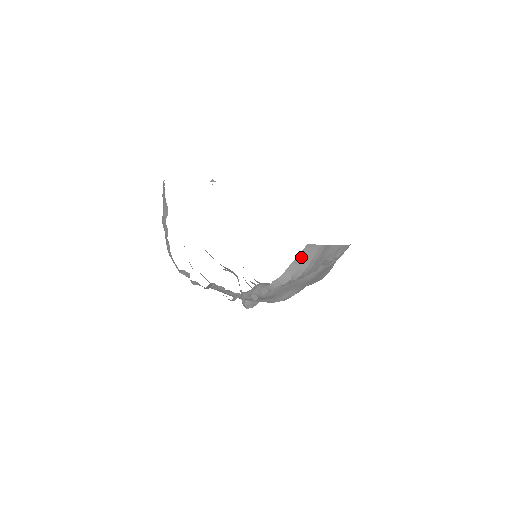
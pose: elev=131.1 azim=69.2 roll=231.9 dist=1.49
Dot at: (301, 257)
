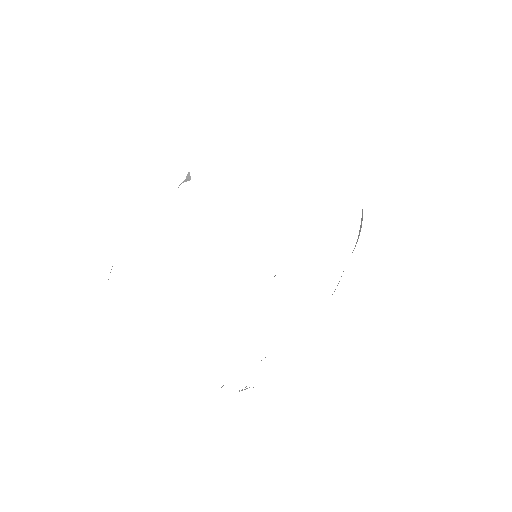
Dot at: occluded
